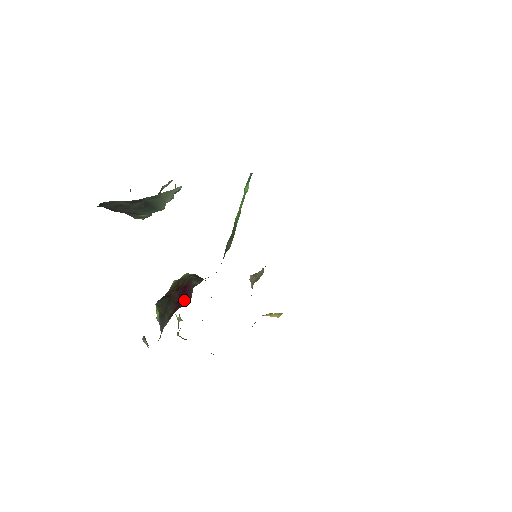
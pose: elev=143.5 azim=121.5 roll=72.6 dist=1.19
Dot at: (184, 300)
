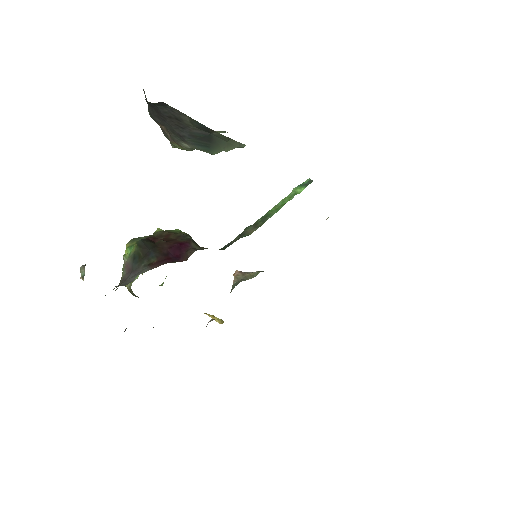
Dot at: (175, 257)
